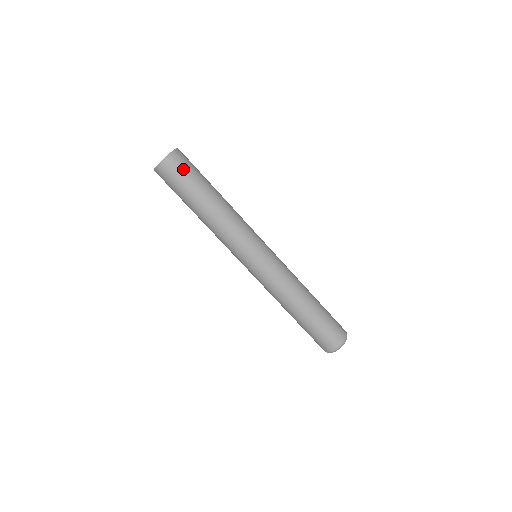
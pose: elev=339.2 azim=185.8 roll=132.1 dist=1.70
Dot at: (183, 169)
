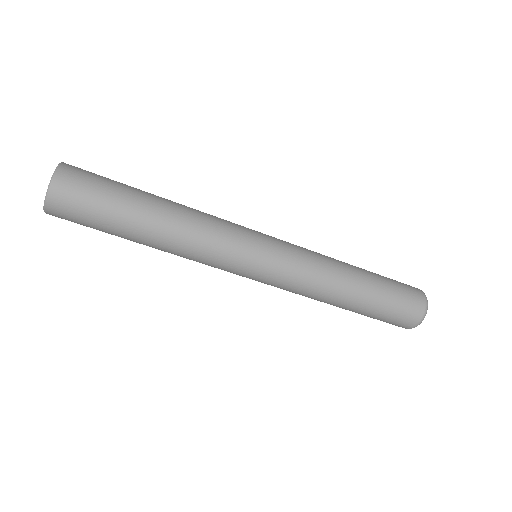
Dot at: (78, 214)
